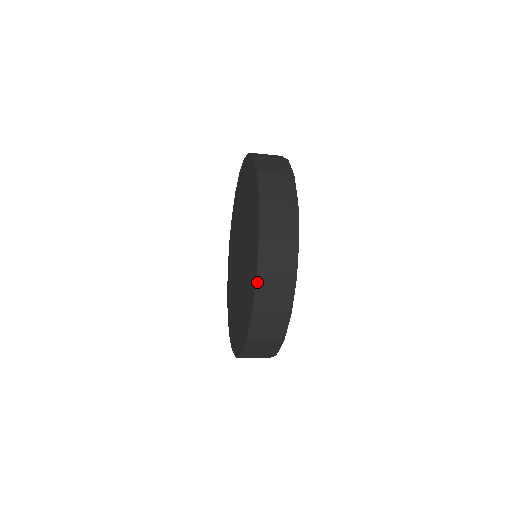
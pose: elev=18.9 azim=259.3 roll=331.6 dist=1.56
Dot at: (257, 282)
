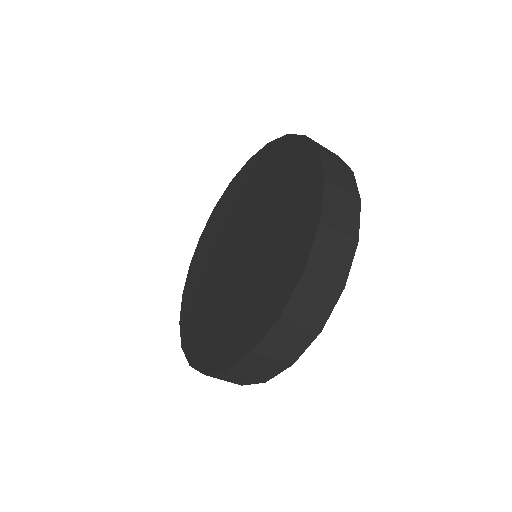
Dot at: (319, 229)
